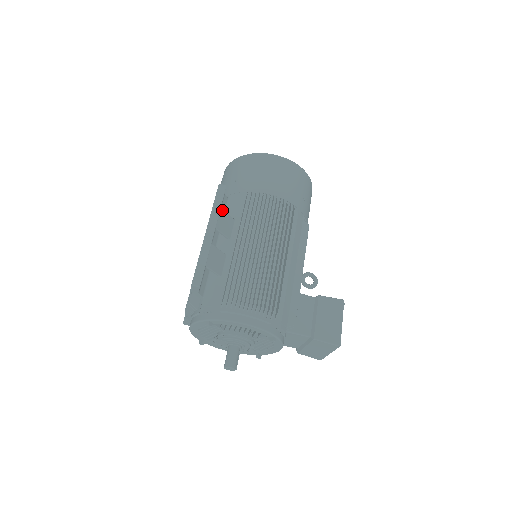
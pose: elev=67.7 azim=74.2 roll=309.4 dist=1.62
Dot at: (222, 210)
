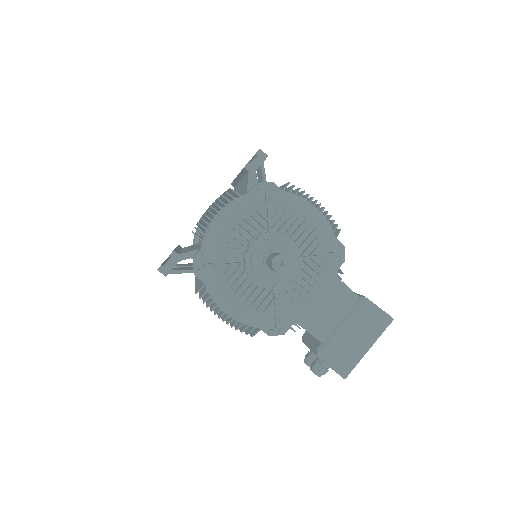
Dot at: occluded
